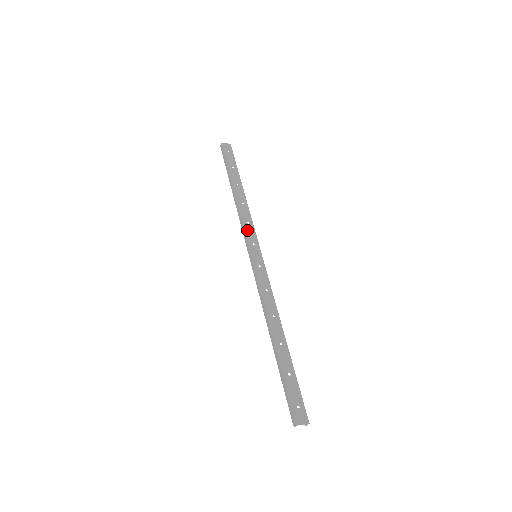
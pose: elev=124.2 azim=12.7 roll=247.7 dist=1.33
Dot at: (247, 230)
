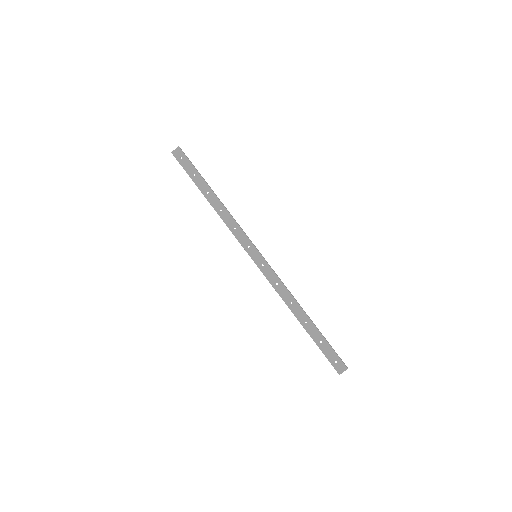
Dot at: (238, 237)
